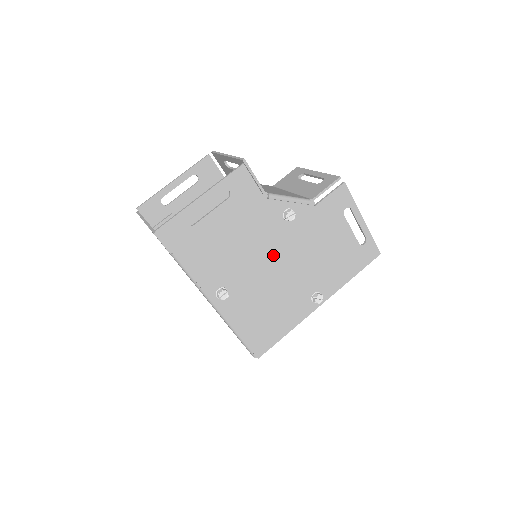
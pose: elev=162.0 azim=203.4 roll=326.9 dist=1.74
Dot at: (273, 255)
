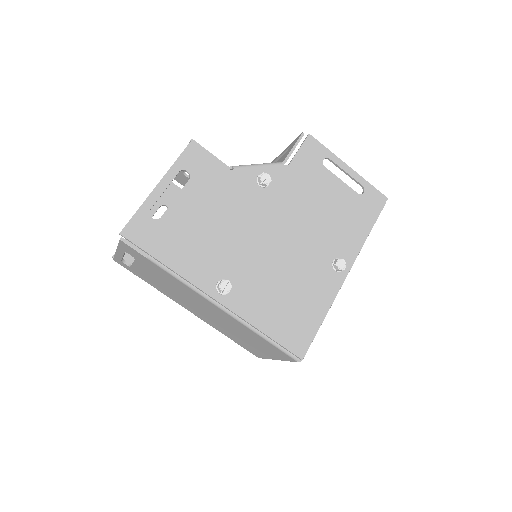
Dot at: (265, 229)
